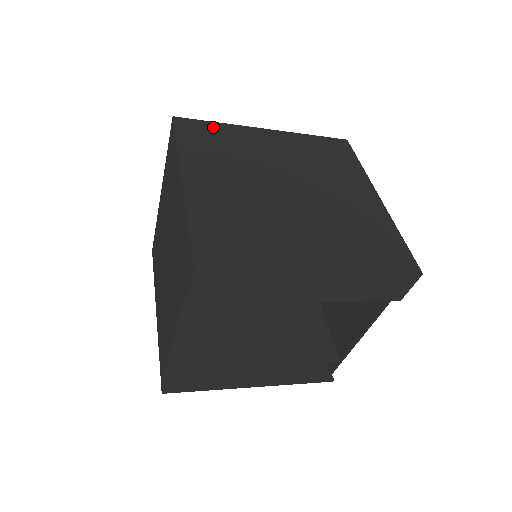
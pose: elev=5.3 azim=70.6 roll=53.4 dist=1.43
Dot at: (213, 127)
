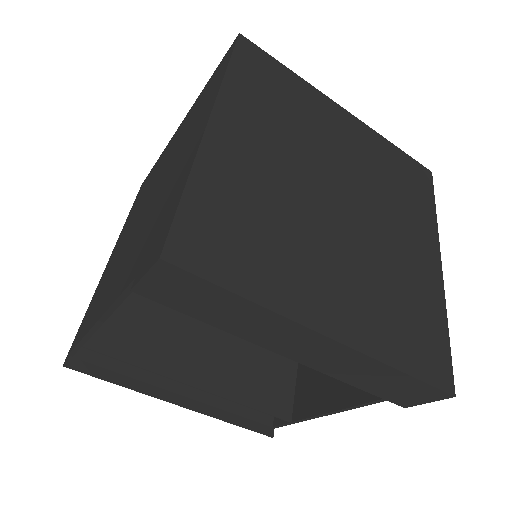
Dot at: (283, 73)
